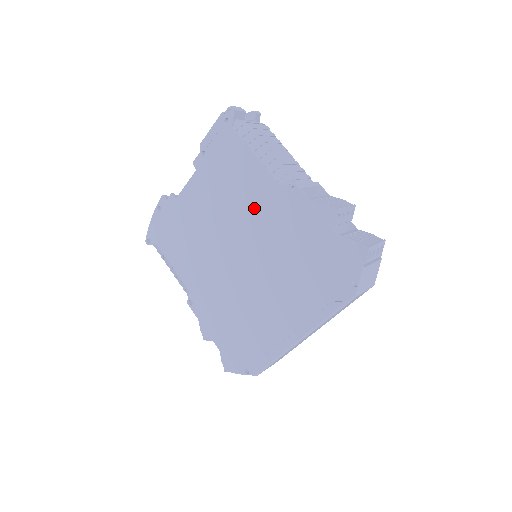
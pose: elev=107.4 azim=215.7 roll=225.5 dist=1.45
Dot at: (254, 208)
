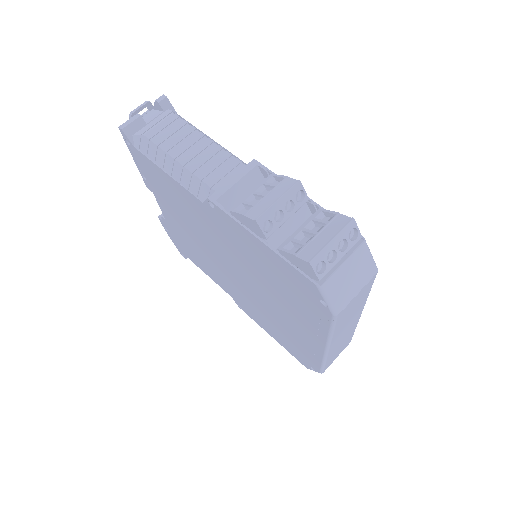
Dot at: (205, 225)
